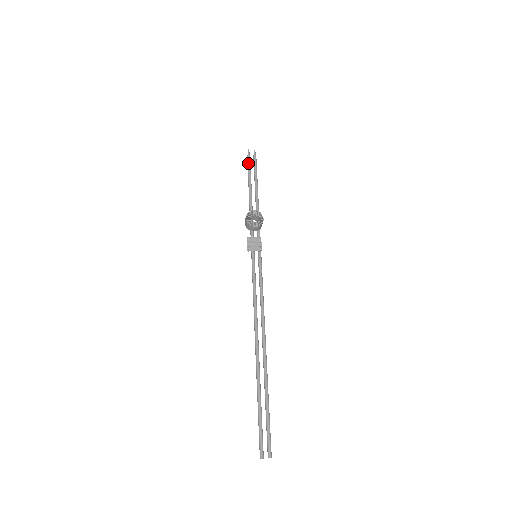
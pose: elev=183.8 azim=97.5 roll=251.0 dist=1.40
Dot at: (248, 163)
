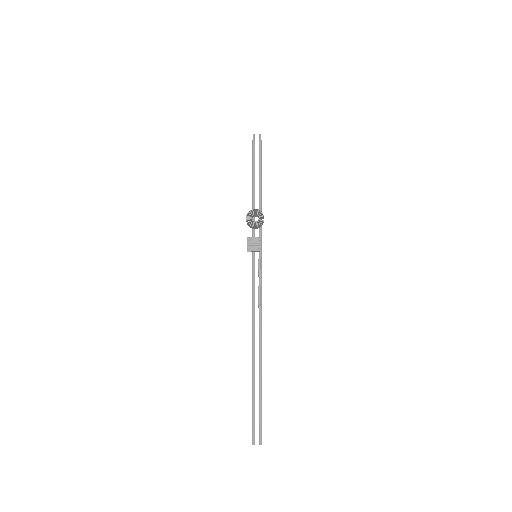
Dot at: (252, 150)
